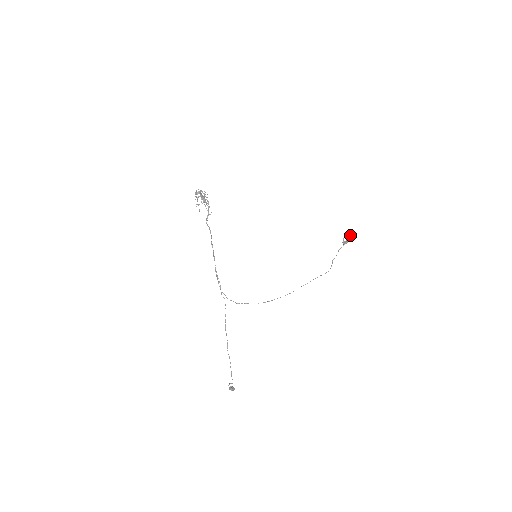
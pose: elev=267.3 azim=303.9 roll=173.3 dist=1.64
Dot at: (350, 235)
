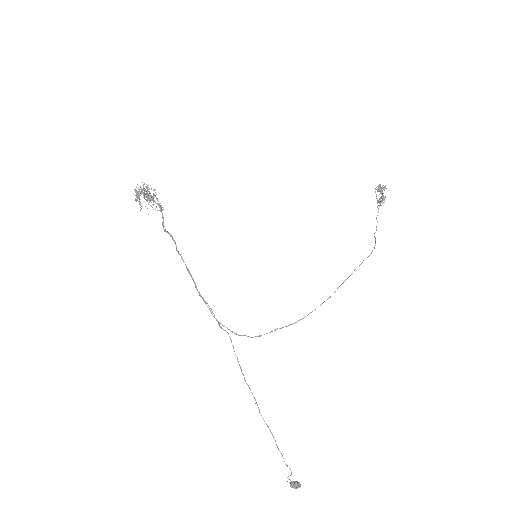
Dot at: occluded
